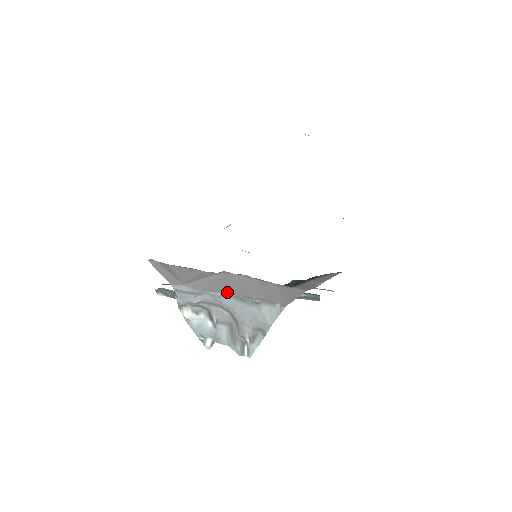
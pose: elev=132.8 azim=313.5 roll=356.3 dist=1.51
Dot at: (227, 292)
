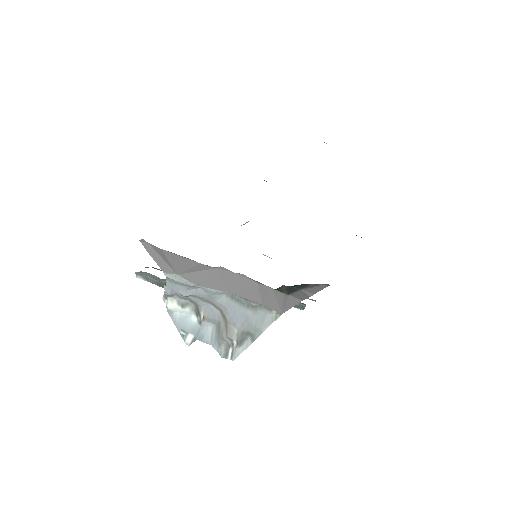
Dot at: (223, 290)
